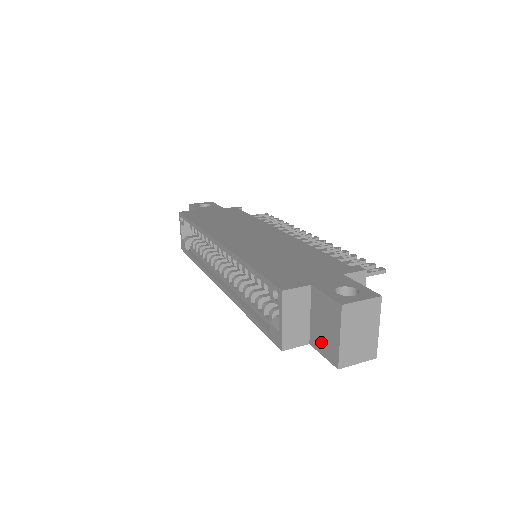
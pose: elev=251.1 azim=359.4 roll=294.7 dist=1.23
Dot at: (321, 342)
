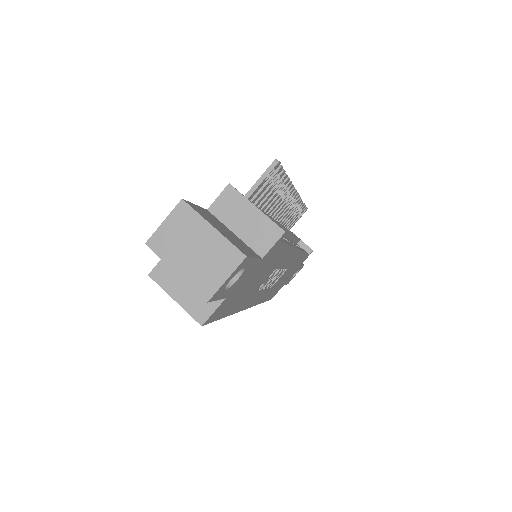
Dot at: occluded
